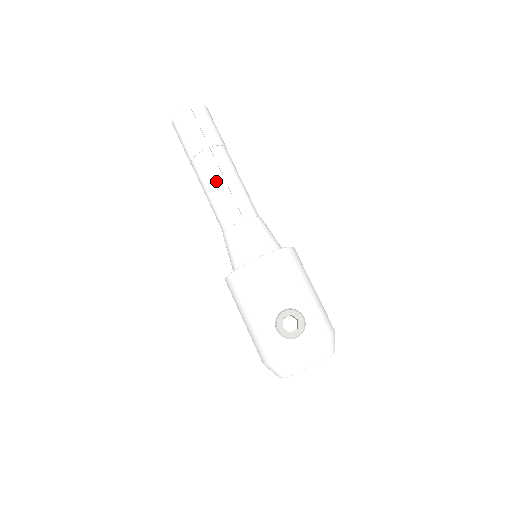
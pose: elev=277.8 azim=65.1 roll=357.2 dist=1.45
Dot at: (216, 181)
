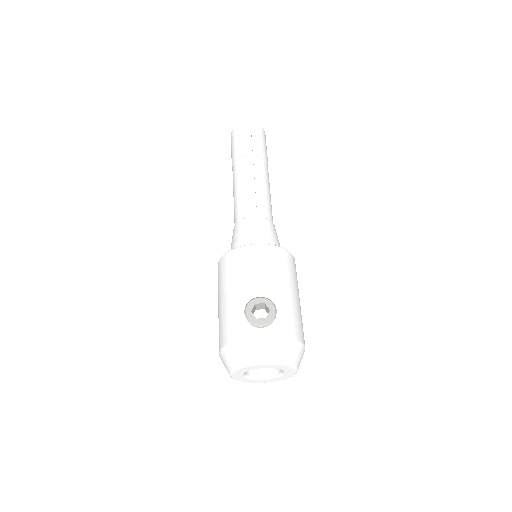
Dot at: (246, 180)
